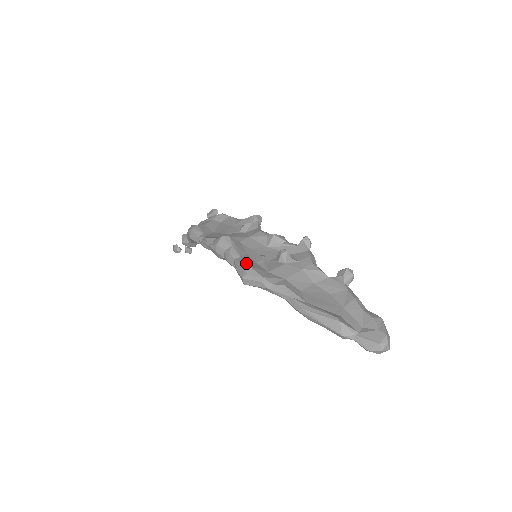
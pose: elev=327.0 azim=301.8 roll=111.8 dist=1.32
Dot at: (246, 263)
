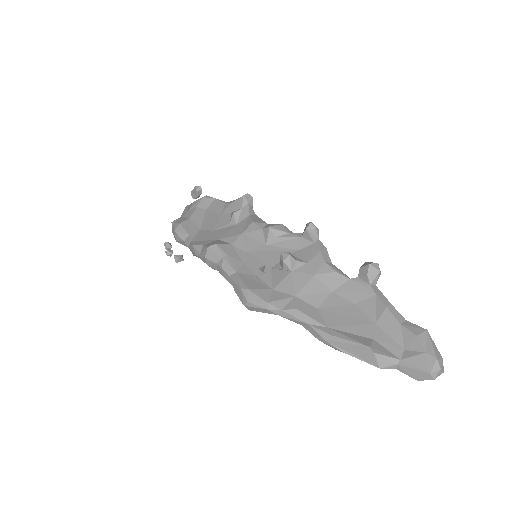
Dot at: (244, 284)
